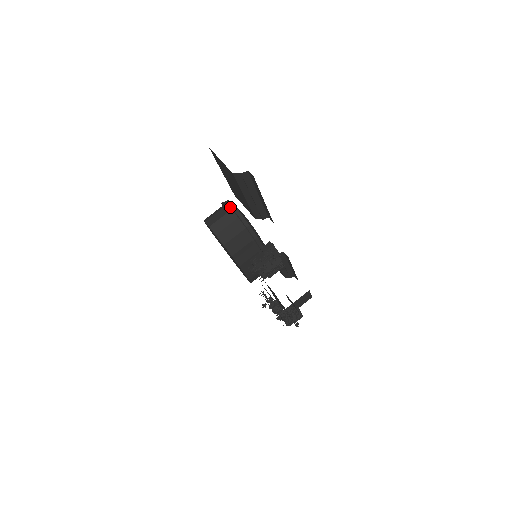
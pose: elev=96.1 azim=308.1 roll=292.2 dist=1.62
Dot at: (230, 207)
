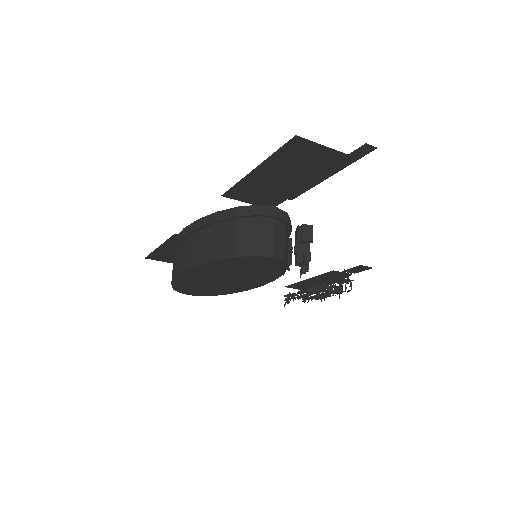
Dot at: (275, 212)
